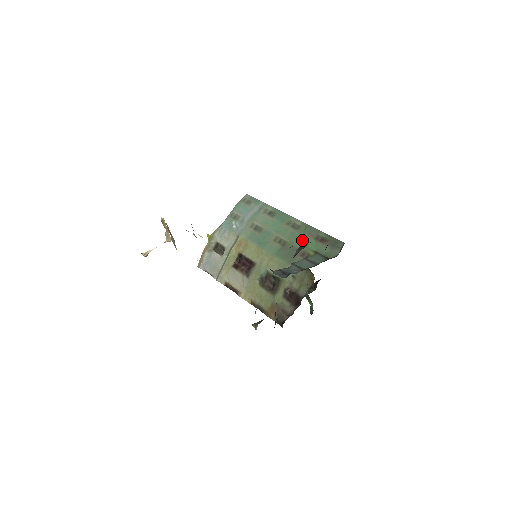
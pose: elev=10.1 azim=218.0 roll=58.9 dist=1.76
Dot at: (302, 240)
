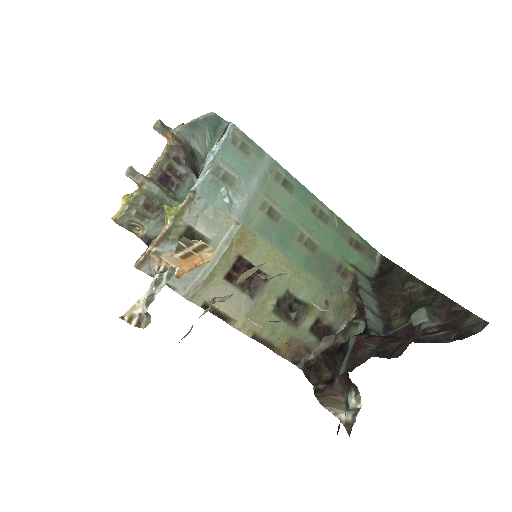
Dot at: (337, 245)
